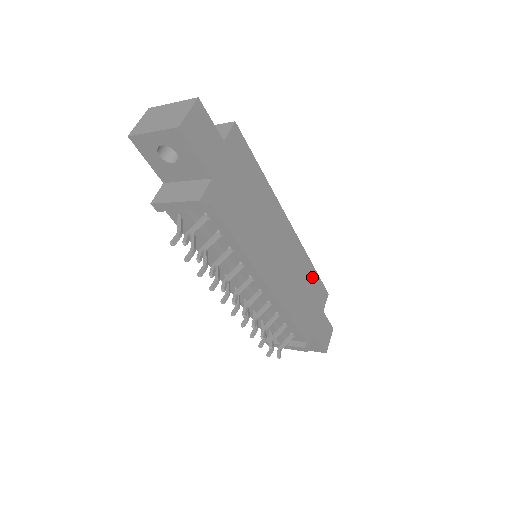
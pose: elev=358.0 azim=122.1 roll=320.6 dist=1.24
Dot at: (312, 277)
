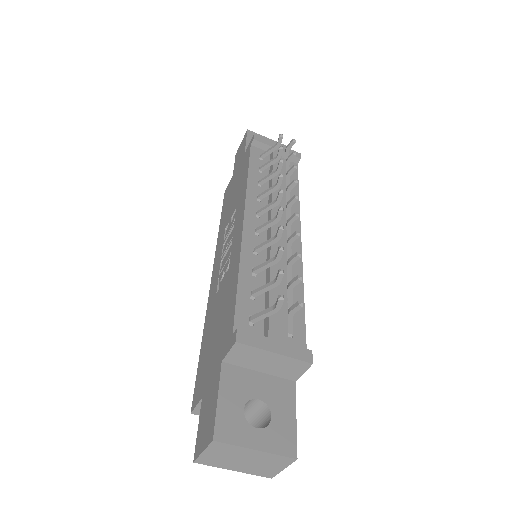
Dot at: occluded
